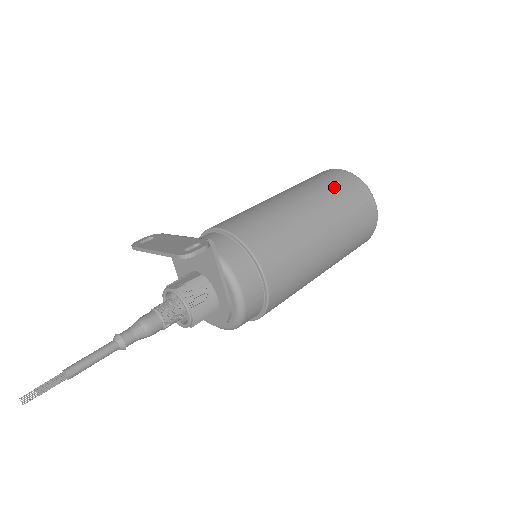
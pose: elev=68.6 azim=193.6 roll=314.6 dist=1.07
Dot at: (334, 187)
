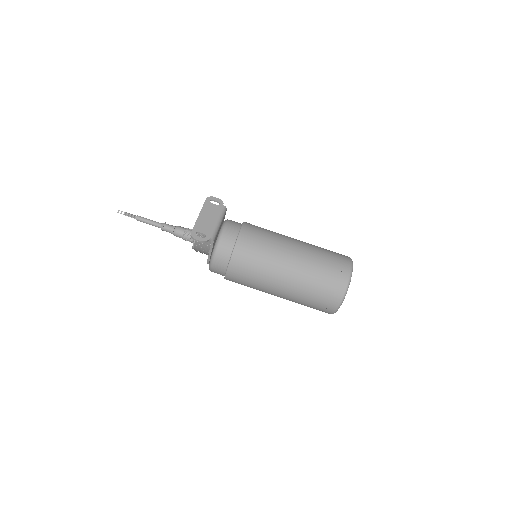
Dot at: (322, 278)
